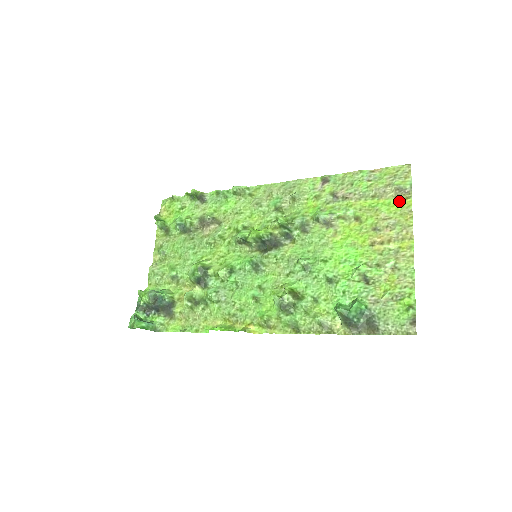
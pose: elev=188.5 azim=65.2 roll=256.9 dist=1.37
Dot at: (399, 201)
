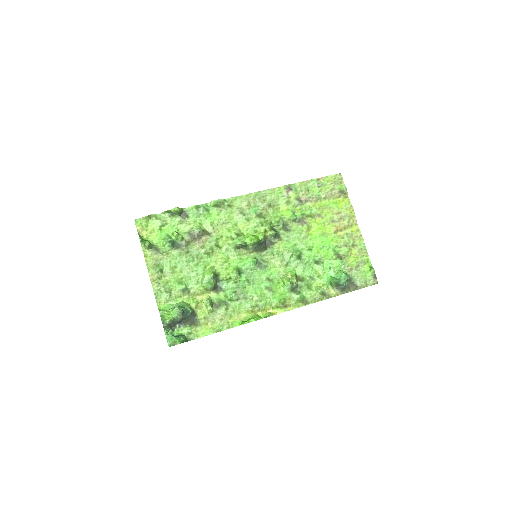
Dot at: (342, 200)
